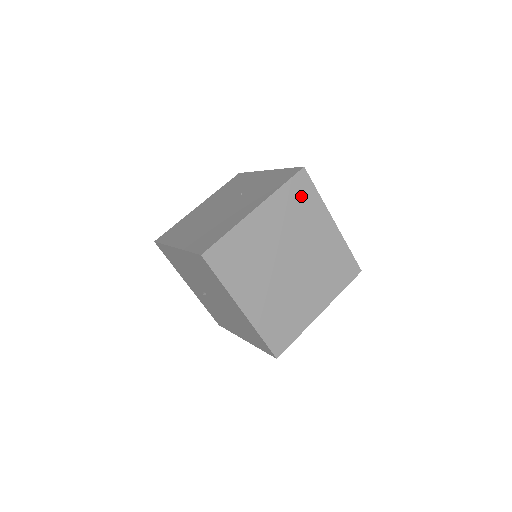
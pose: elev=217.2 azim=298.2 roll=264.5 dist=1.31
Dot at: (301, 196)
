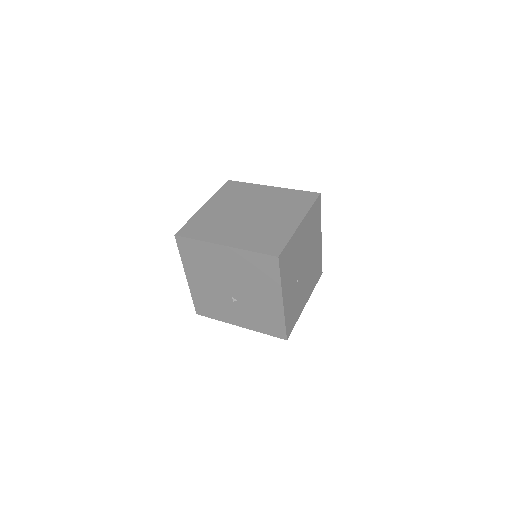
Dot at: (235, 189)
